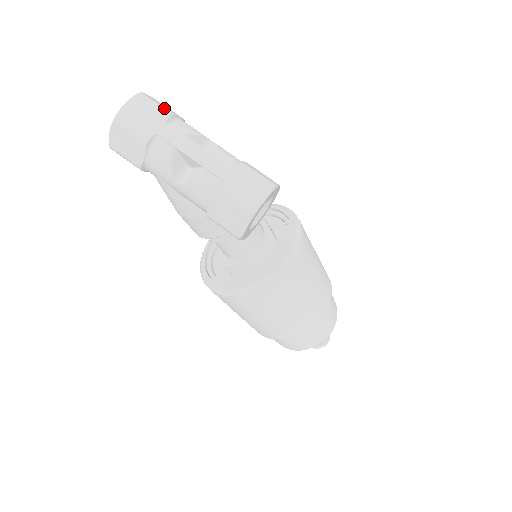
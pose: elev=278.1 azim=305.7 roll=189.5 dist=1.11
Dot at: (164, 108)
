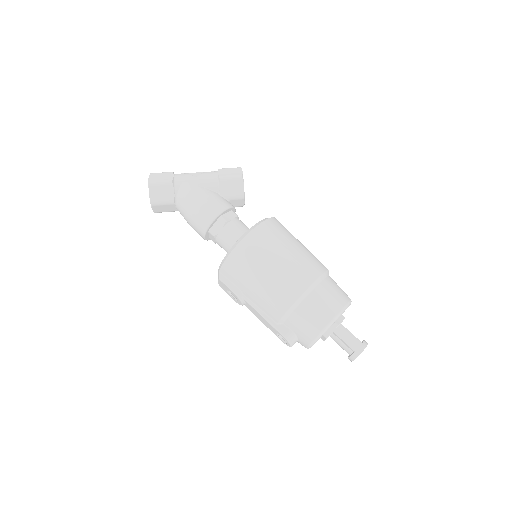
Dot at: occluded
